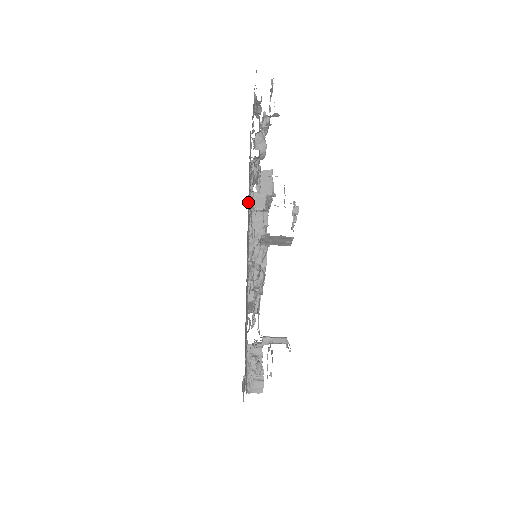
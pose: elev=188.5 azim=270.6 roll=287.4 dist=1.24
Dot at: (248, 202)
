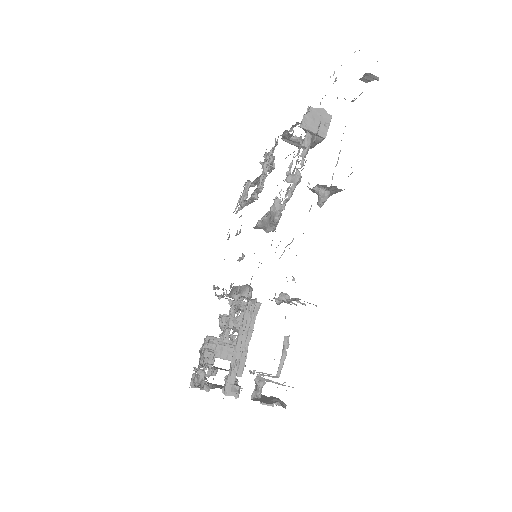
Dot at: occluded
